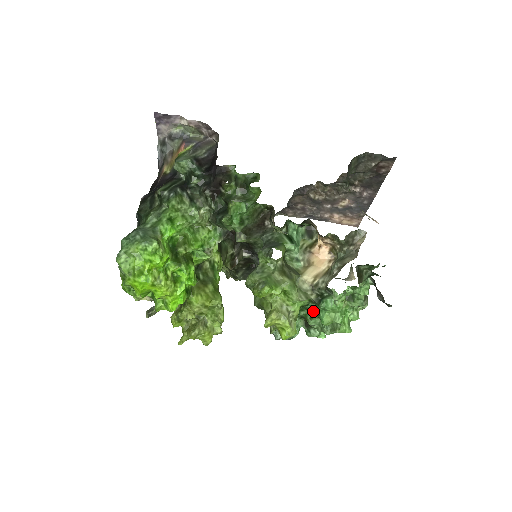
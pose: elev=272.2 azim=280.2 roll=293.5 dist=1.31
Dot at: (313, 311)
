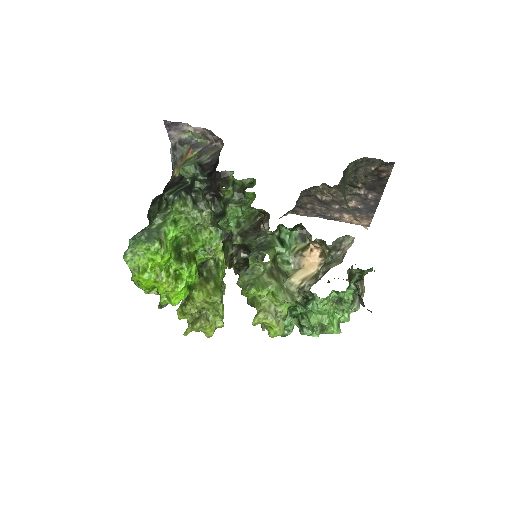
Dot at: (301, 312)
